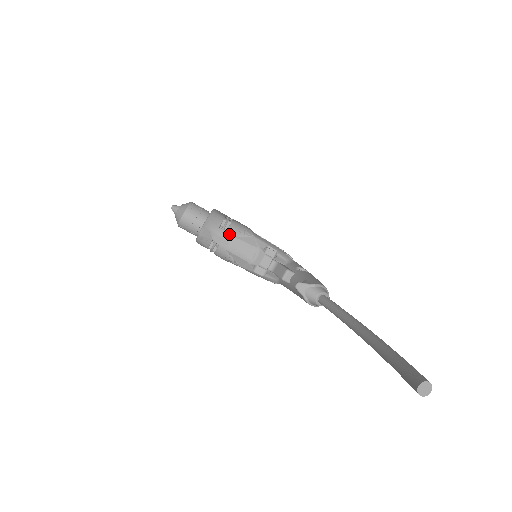
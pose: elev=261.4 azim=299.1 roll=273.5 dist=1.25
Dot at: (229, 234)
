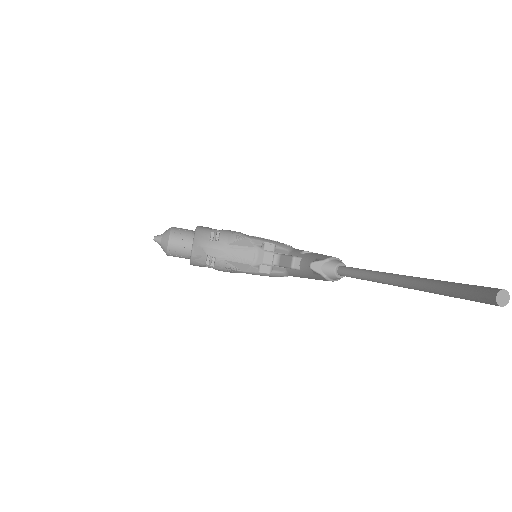
Dot at: (222, 243)
